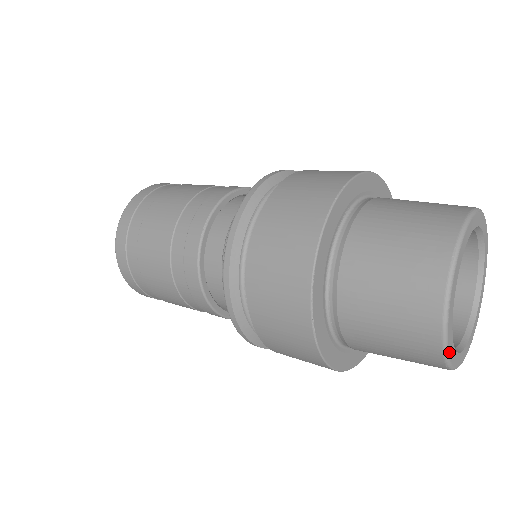
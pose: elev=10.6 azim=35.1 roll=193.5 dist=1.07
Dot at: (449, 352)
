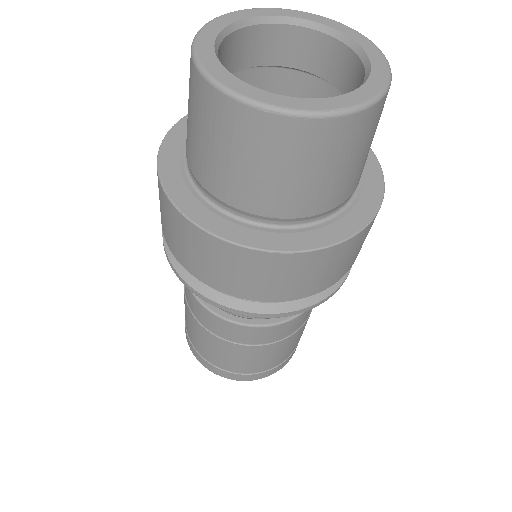
Dot at: (237, 91)
